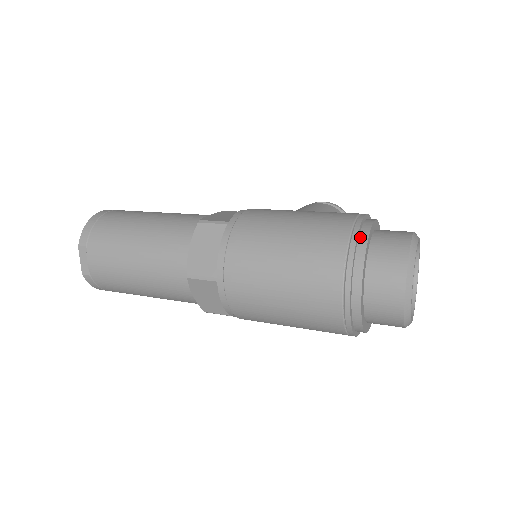
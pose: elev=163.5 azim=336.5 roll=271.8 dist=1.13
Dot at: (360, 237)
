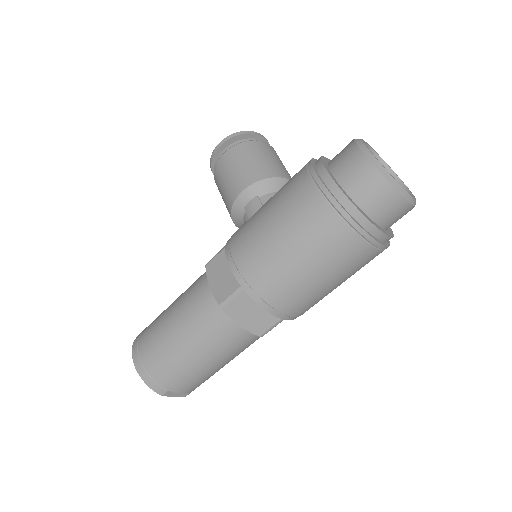
Dot at: (343, 205)
